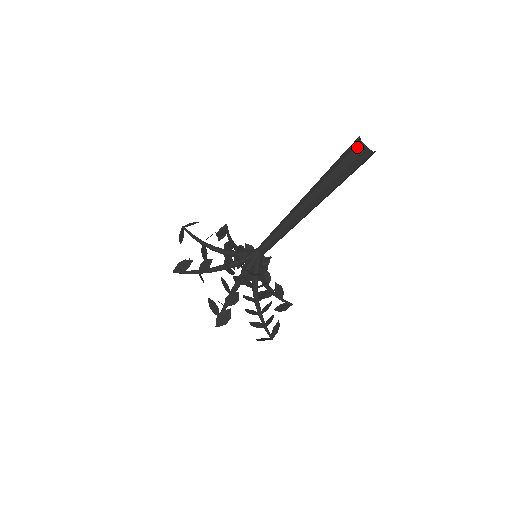
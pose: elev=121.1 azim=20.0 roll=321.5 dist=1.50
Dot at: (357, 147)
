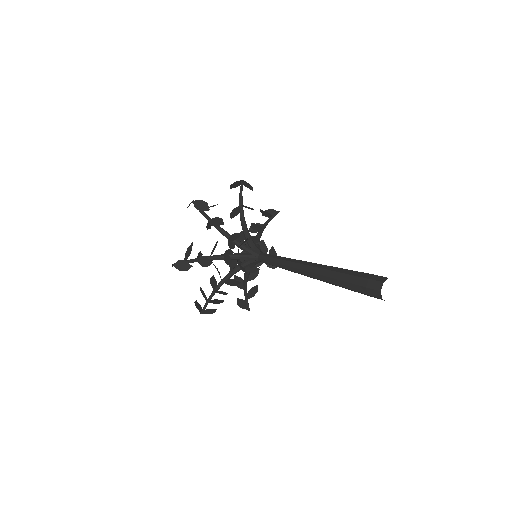
Dot at: (377, 282)
